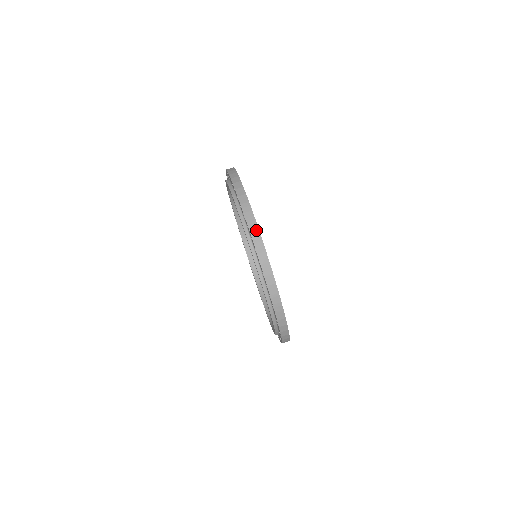
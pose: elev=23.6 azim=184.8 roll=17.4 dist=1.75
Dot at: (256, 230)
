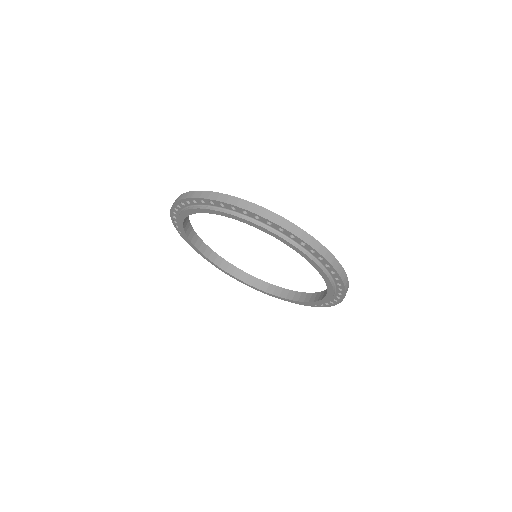
Dot at: (281, 219)
